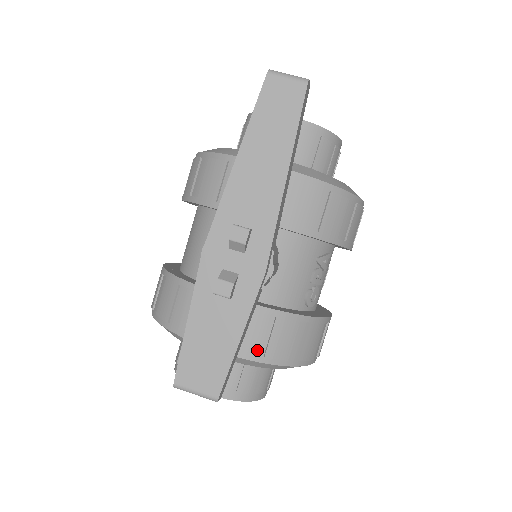
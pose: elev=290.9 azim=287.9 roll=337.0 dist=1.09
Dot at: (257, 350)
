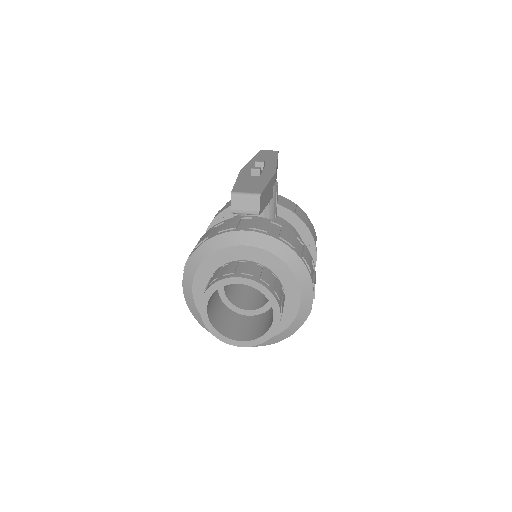
Dot at: (273, 234)
